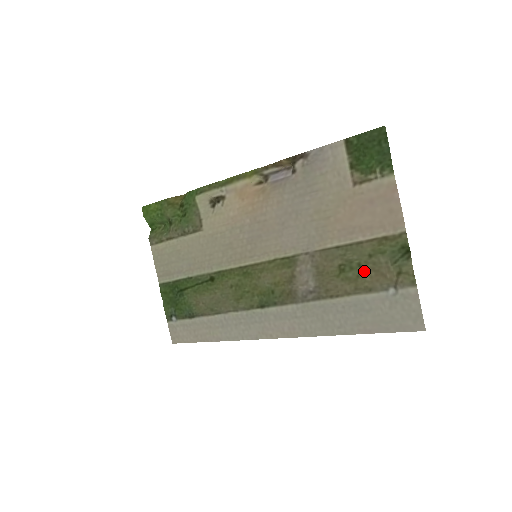
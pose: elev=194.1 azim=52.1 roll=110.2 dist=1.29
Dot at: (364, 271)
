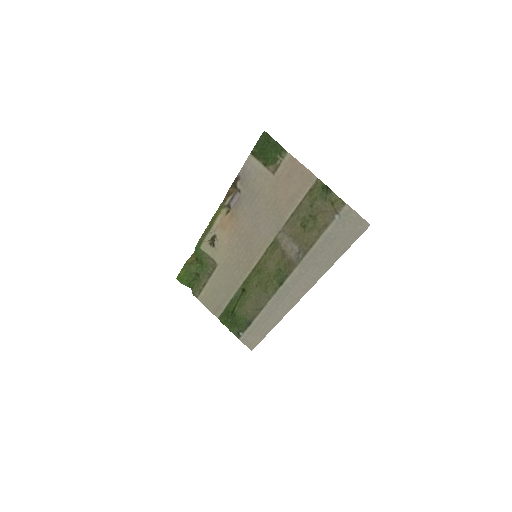
Dot at: (315, 217)
